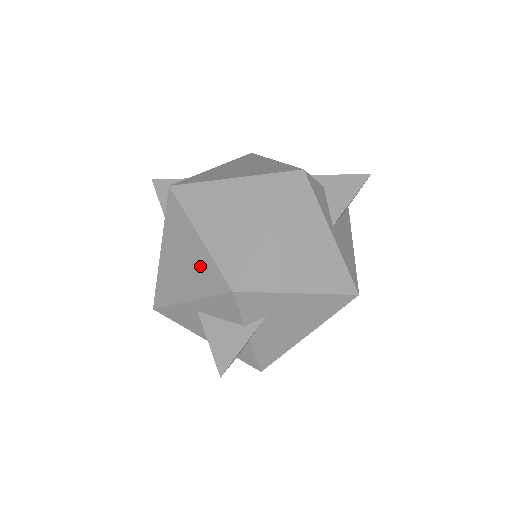
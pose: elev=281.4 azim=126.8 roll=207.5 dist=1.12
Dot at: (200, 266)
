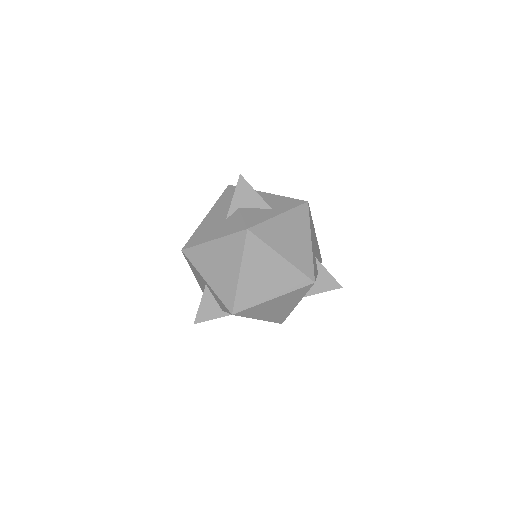
Dot at: (227, 283)
